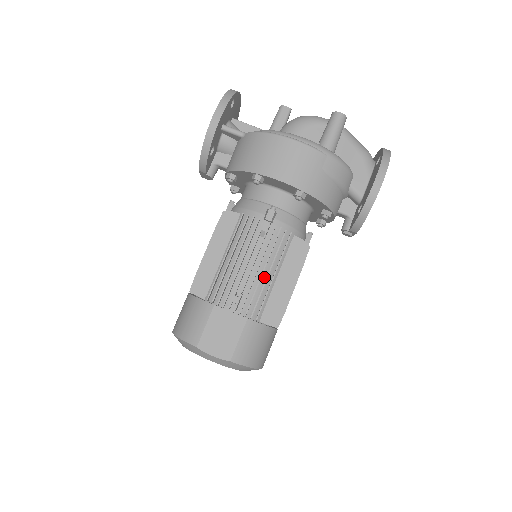
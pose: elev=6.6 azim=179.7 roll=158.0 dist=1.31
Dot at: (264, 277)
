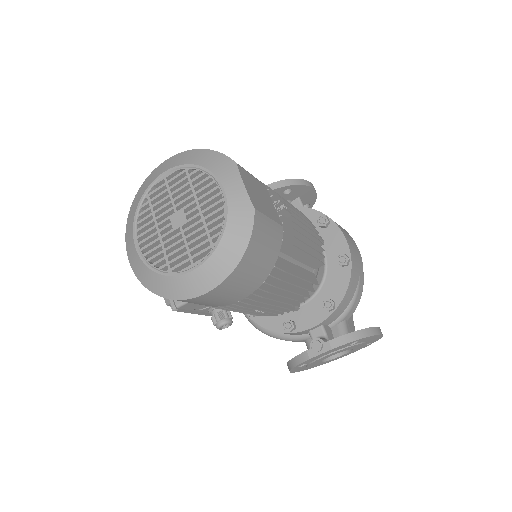
Dot at: occluded
